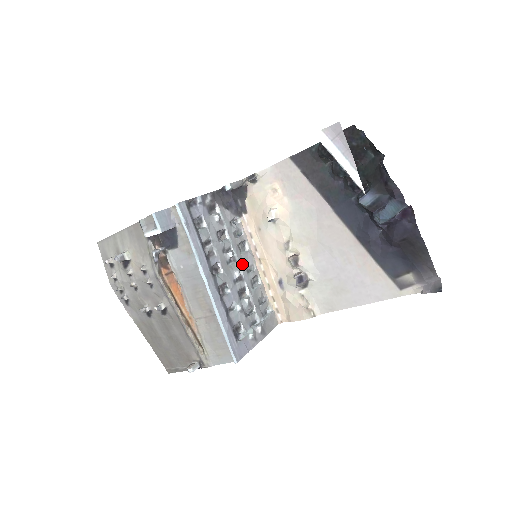
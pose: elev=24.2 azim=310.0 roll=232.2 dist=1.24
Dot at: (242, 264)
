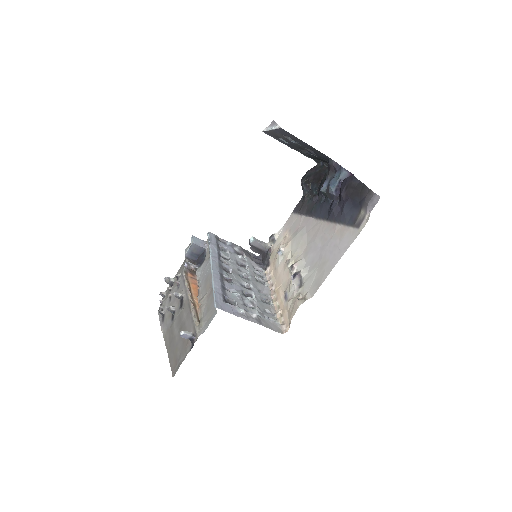
Dot at: (255, 286)
